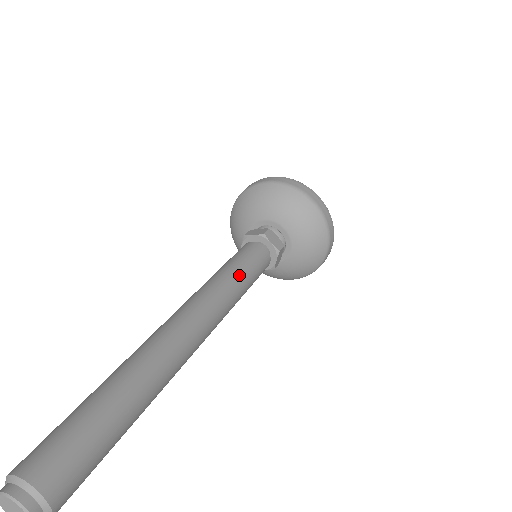
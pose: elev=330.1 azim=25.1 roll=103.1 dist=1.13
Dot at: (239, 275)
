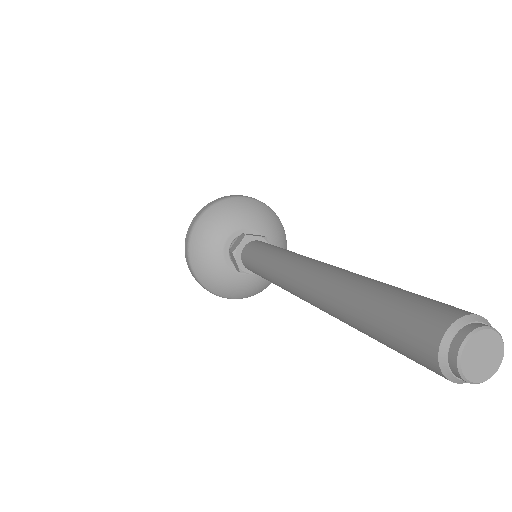
Dot at: (279, 248)
